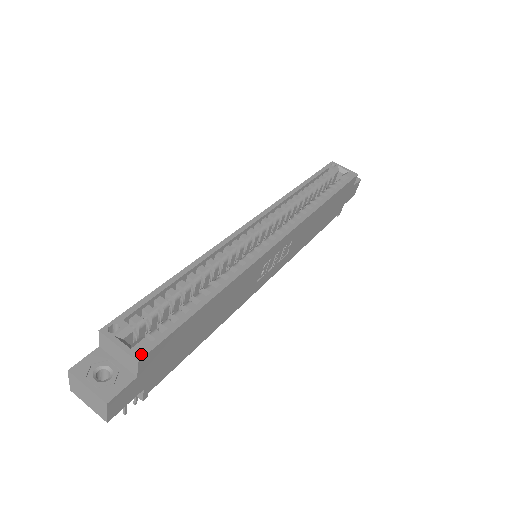
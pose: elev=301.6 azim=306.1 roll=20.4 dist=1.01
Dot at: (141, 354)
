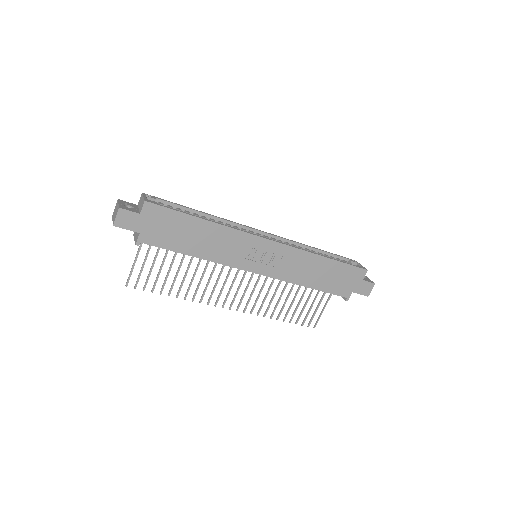
Dot at: (149, 201)
